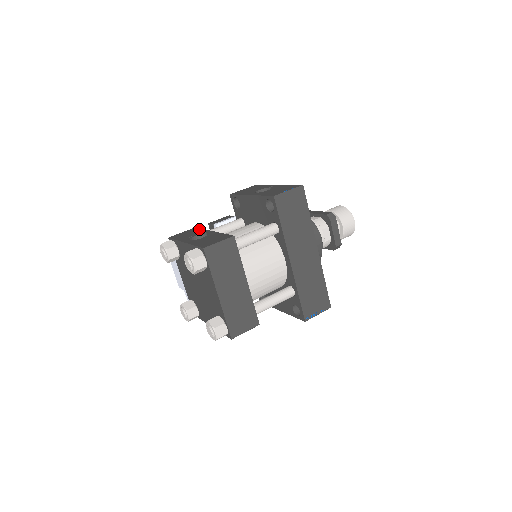
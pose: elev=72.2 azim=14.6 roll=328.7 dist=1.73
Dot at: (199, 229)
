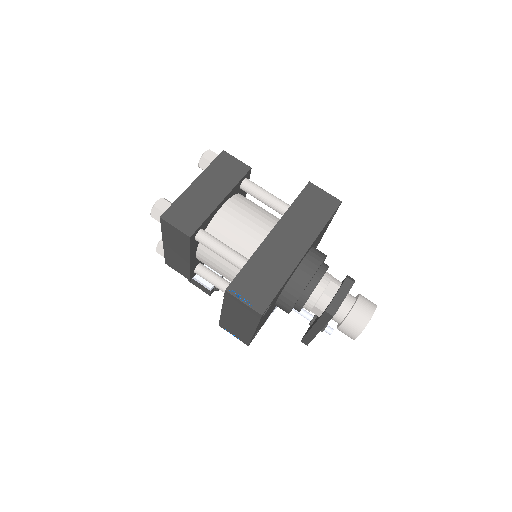
Dot at: occluded
